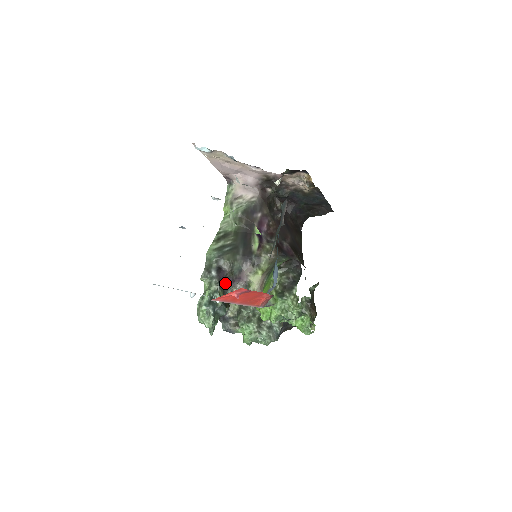
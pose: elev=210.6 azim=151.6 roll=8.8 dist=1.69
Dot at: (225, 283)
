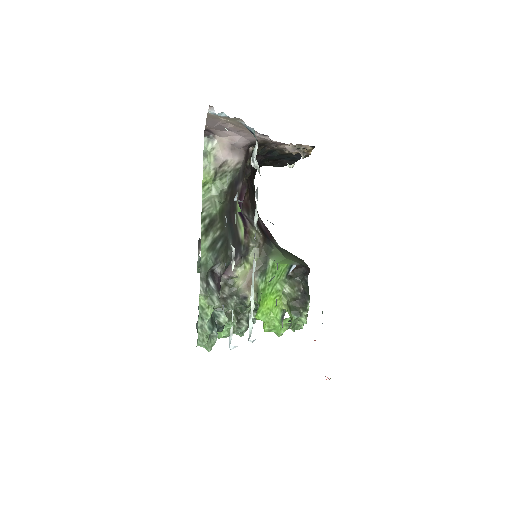
Dot at: occluded
